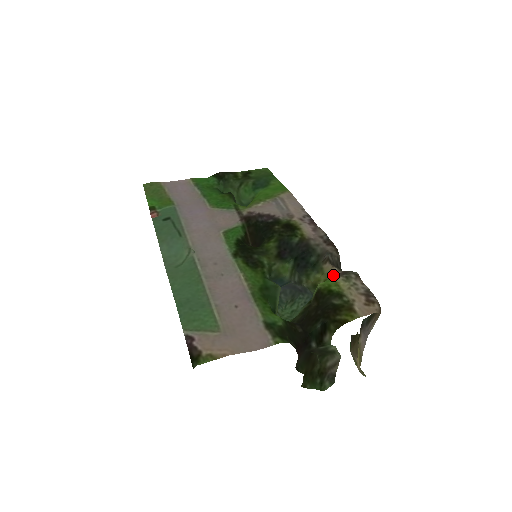
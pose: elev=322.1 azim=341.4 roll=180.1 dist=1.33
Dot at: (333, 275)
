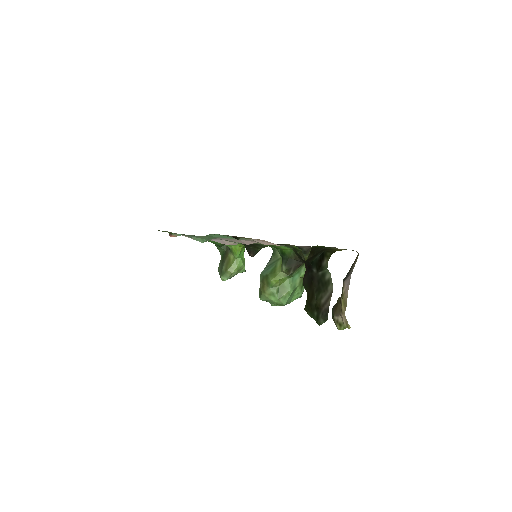
Dot at: occluded
